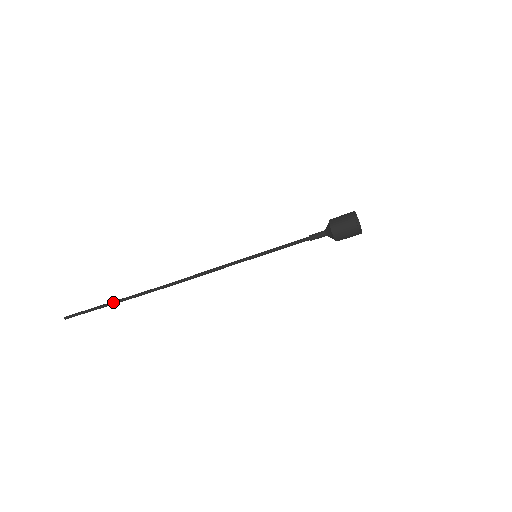
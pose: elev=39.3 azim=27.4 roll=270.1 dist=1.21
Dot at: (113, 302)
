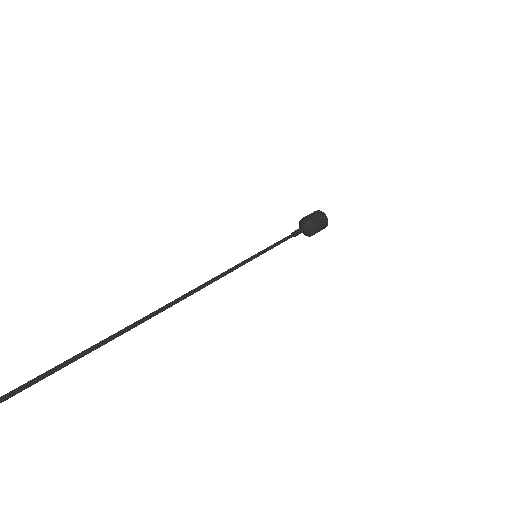
Dot at: occluded
